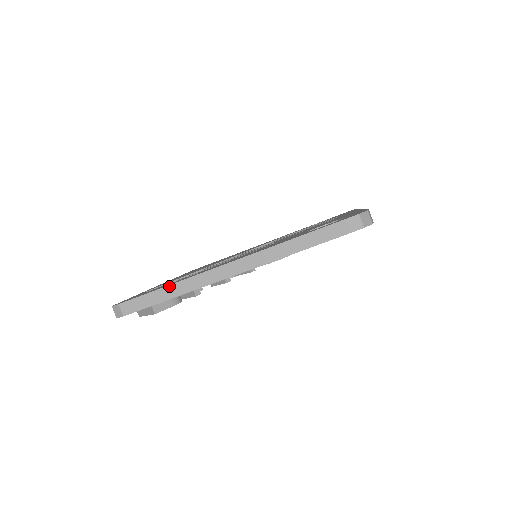
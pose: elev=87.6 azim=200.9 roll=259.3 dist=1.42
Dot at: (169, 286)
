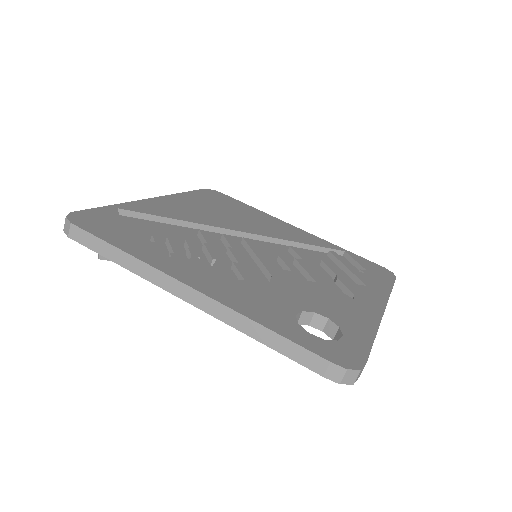
Dot at: (125, 253)
